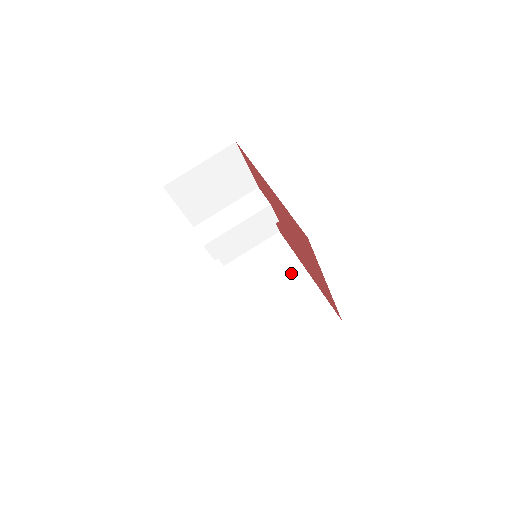
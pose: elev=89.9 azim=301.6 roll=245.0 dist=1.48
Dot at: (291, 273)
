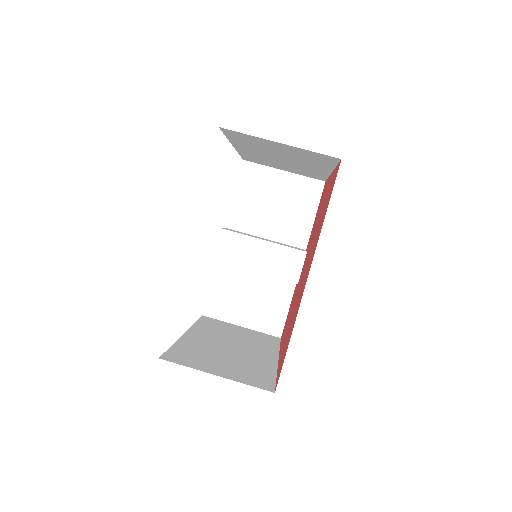
Dot at: (260, 350)
